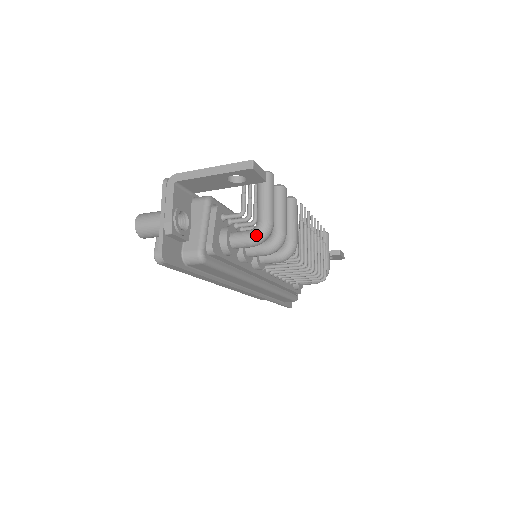
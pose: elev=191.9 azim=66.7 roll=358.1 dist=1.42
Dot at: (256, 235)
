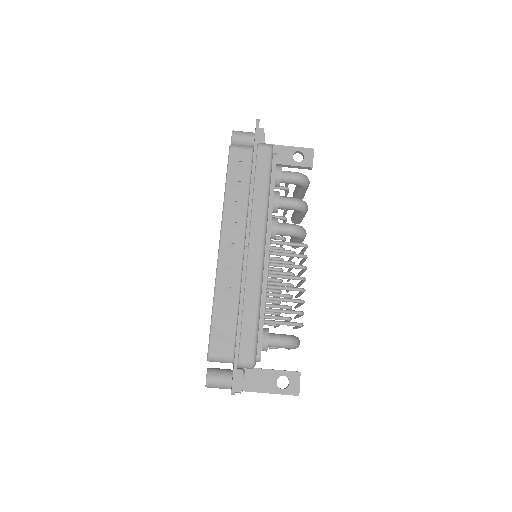
Dot at: (301, 173)
